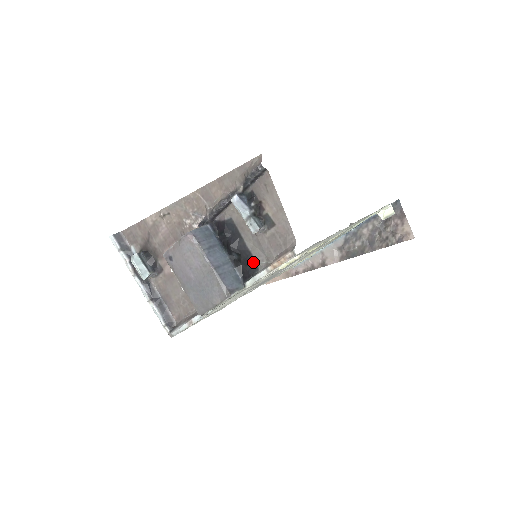
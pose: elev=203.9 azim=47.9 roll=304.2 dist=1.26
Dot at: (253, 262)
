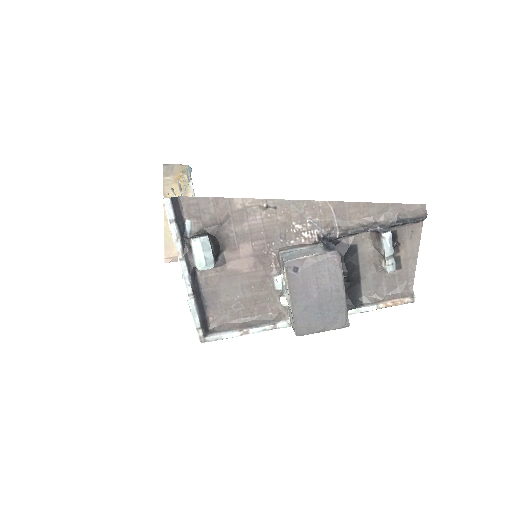
Dot at: (359, 293)
